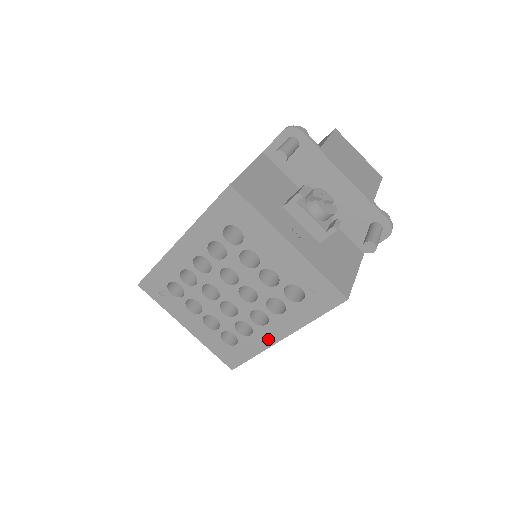
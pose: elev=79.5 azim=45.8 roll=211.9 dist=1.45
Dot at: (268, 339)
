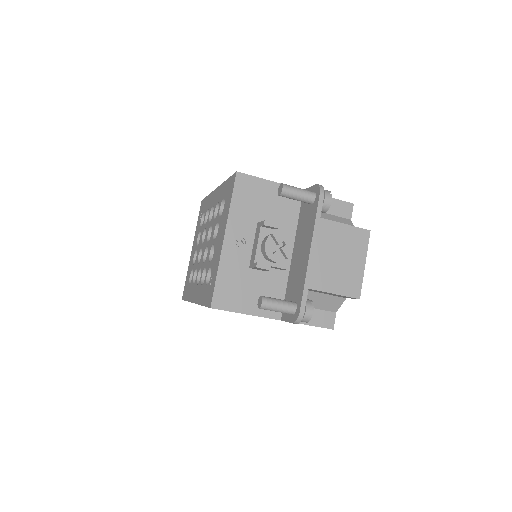
Dot at: (193, 296)
